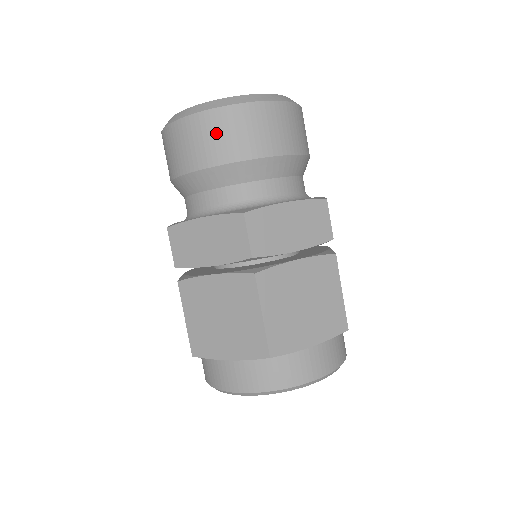
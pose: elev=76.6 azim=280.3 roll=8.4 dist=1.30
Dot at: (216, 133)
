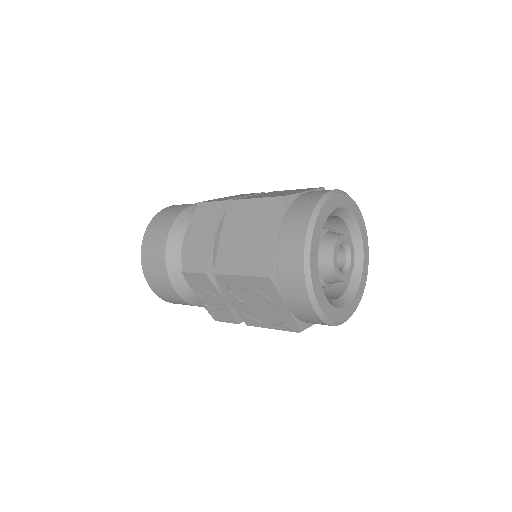
Dot at: (160, 222)
